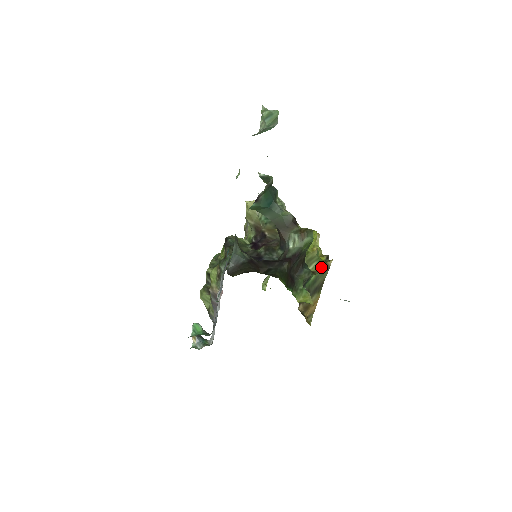
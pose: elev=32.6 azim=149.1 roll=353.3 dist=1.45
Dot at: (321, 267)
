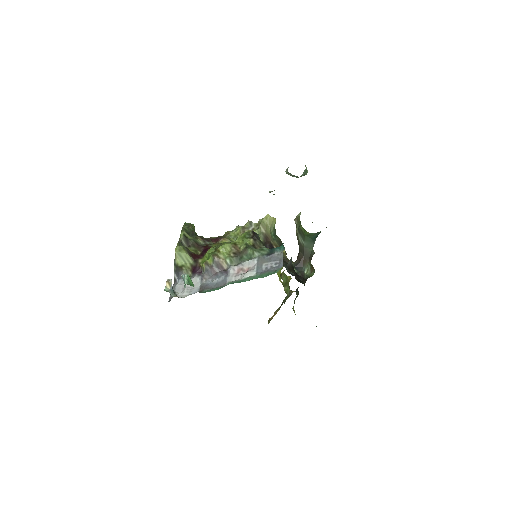
Dot at: (289, 292)
